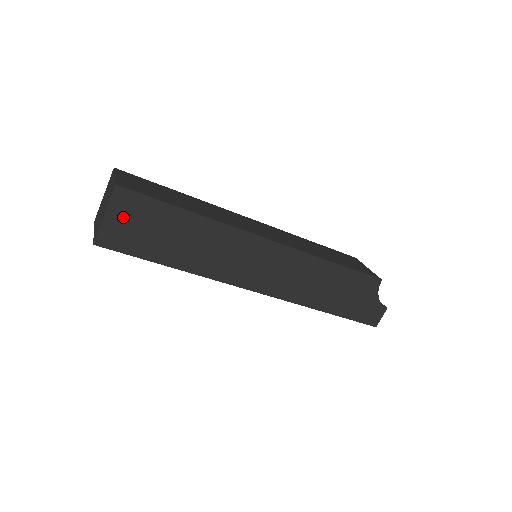
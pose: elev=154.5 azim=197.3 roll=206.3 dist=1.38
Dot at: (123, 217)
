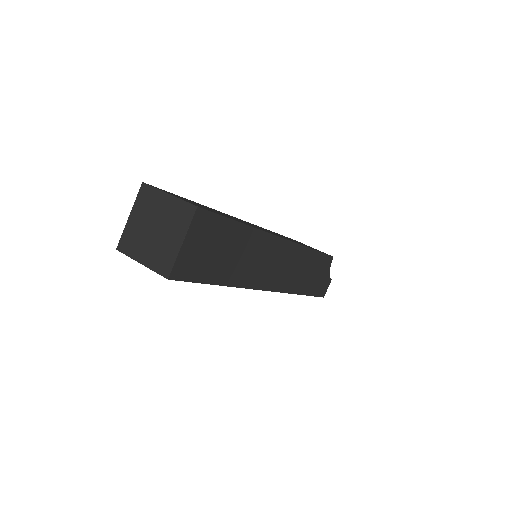
Dot at: (197, 242)
